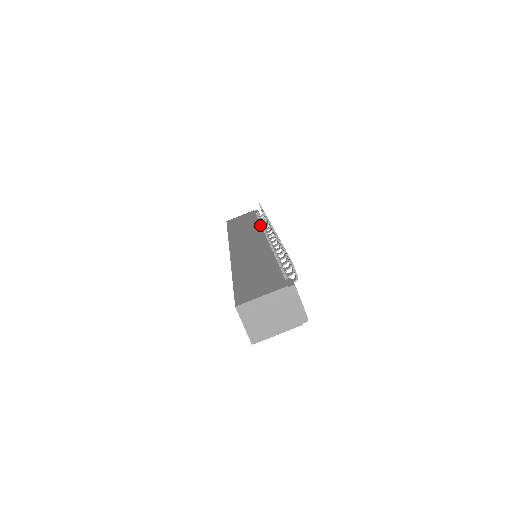
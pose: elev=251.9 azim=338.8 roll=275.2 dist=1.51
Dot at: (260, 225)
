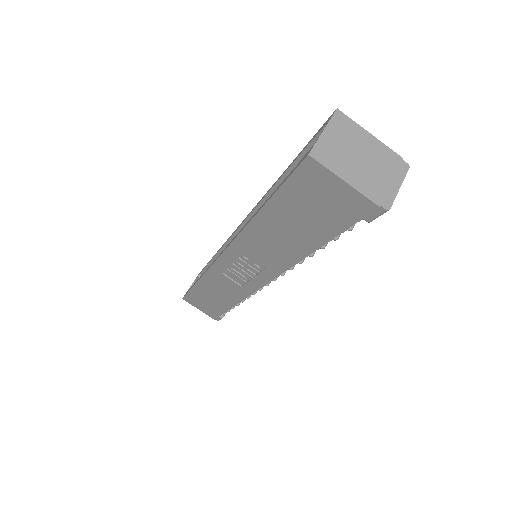
Dot at: occluded
